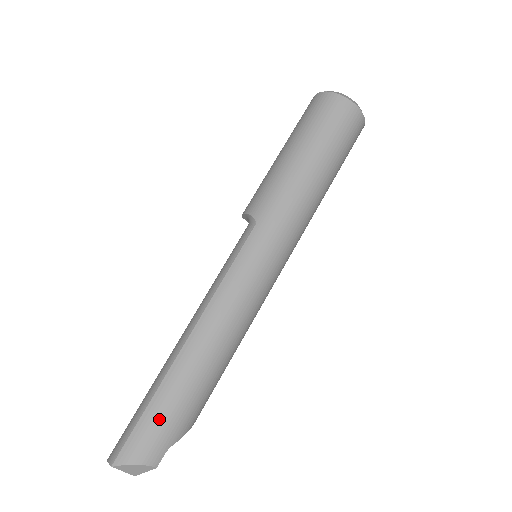
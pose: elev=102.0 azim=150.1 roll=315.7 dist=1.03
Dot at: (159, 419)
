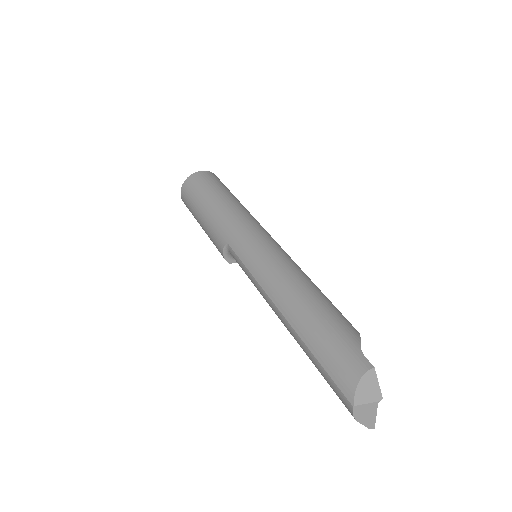
Dot at: (328, 349)
